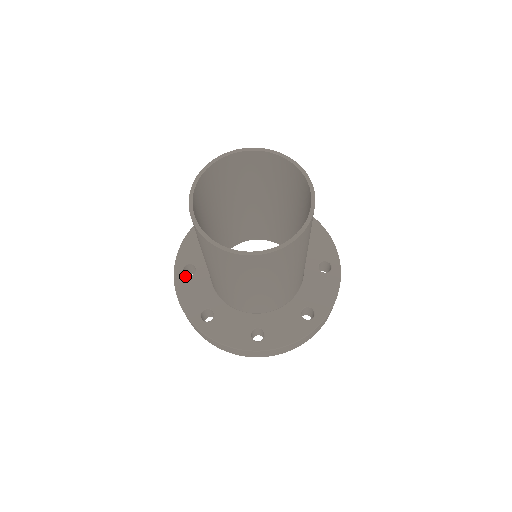
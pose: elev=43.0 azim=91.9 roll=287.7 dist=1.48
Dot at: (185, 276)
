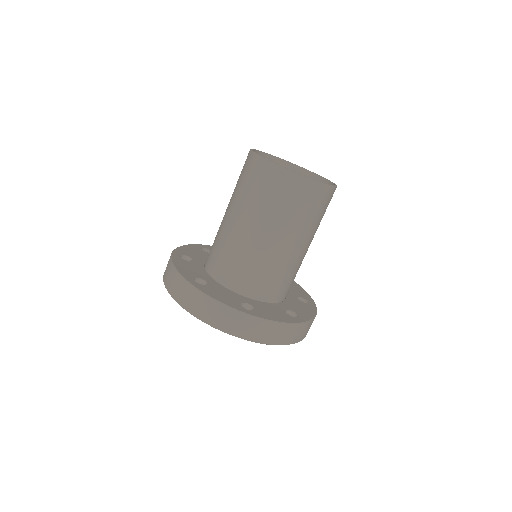
Dot at: occluded
